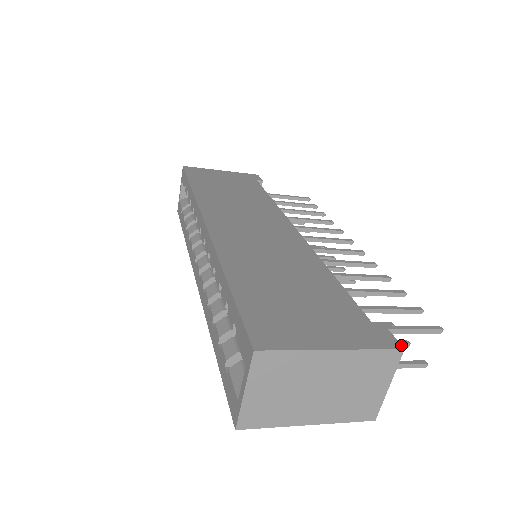
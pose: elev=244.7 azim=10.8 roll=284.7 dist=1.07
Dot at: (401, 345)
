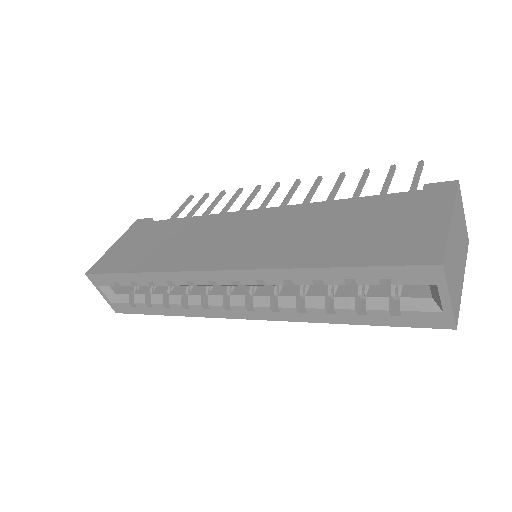
Dot at: (454, 181)
